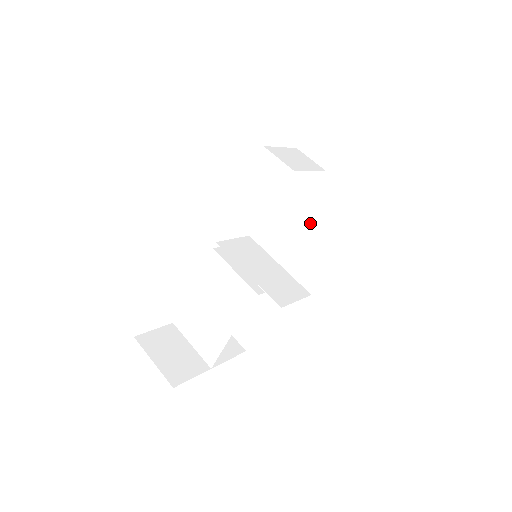
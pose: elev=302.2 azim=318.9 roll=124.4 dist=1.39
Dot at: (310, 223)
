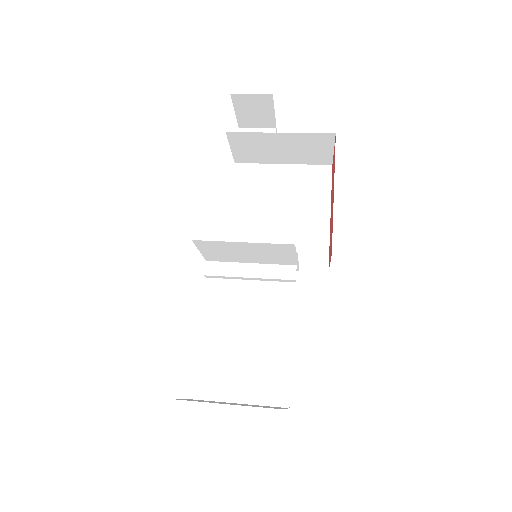
Dot at: (285, 211)
